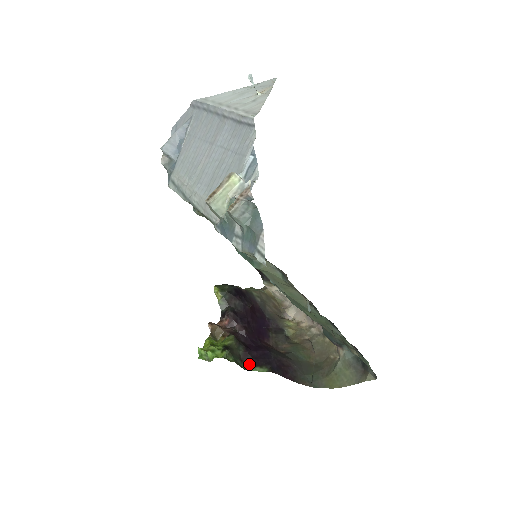
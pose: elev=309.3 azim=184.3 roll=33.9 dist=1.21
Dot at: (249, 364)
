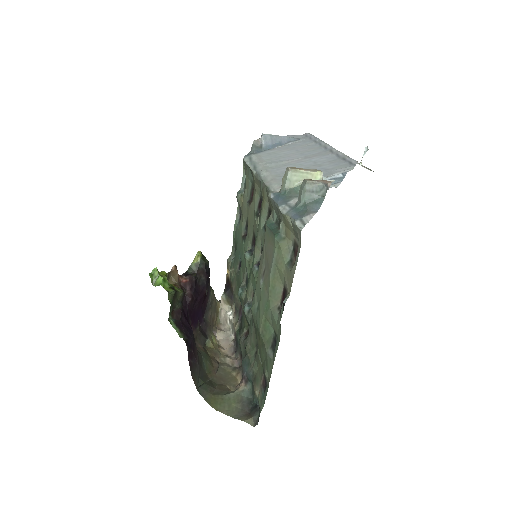
Dot at: (175, 320)
